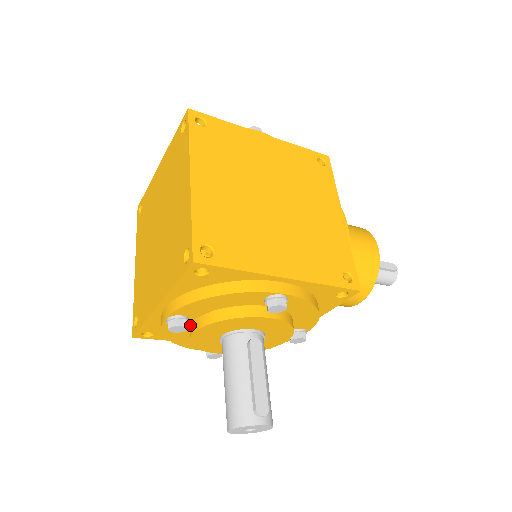
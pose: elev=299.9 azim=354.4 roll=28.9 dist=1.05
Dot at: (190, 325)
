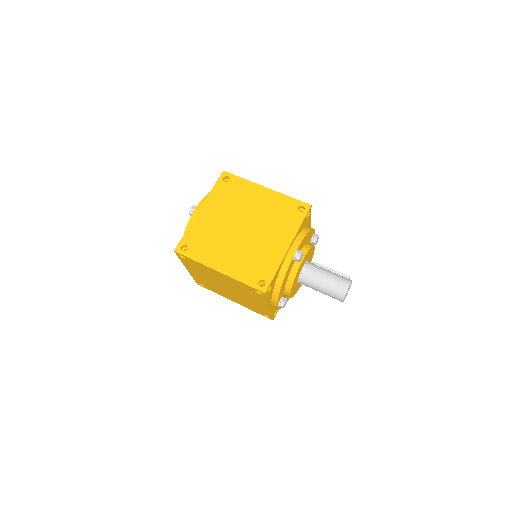
Dot at: (294, 263)
